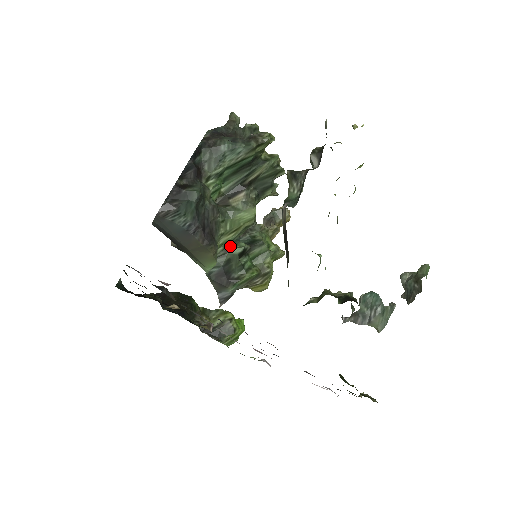
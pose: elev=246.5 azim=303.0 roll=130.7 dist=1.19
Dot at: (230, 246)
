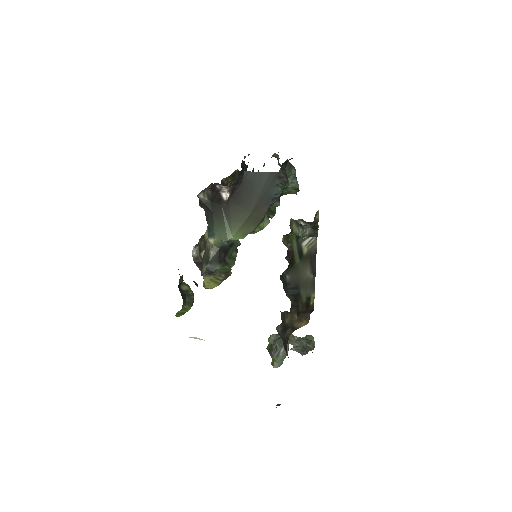
Dot at: occluded
